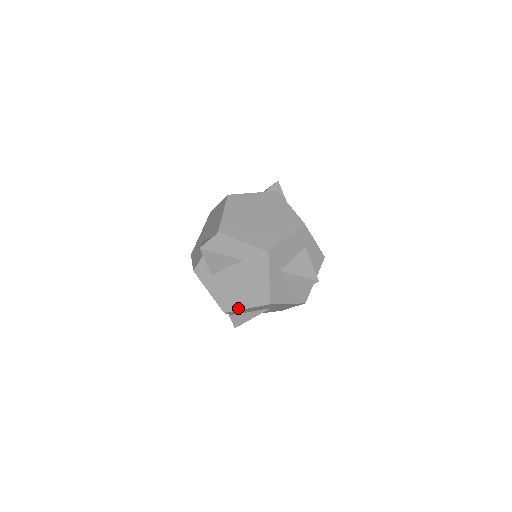
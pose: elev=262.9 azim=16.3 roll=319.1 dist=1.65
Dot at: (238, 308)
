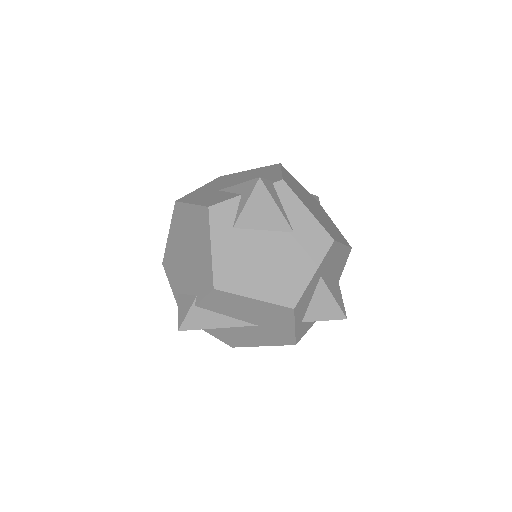
Dot at: (242, 292)
